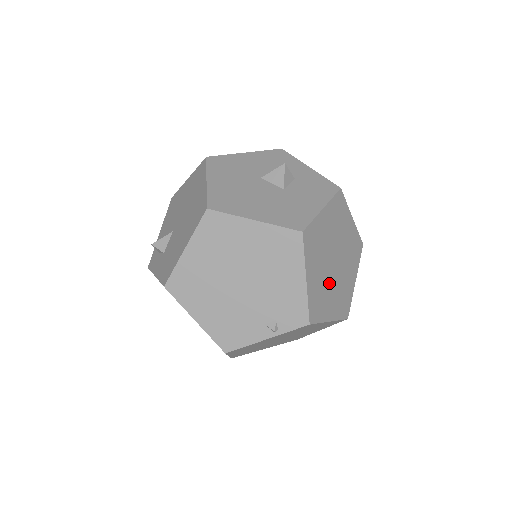
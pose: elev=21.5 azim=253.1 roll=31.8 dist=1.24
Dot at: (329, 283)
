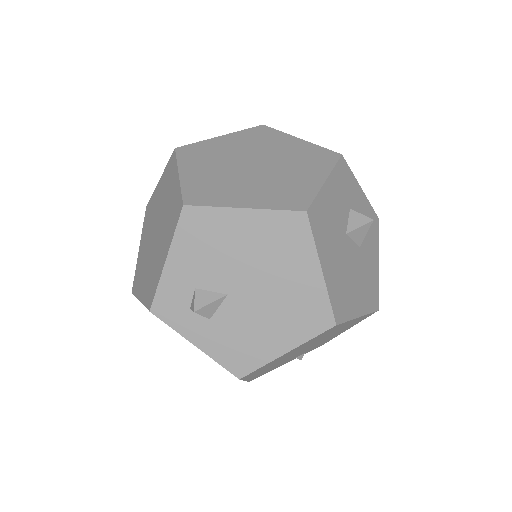
Dot at: occluded
